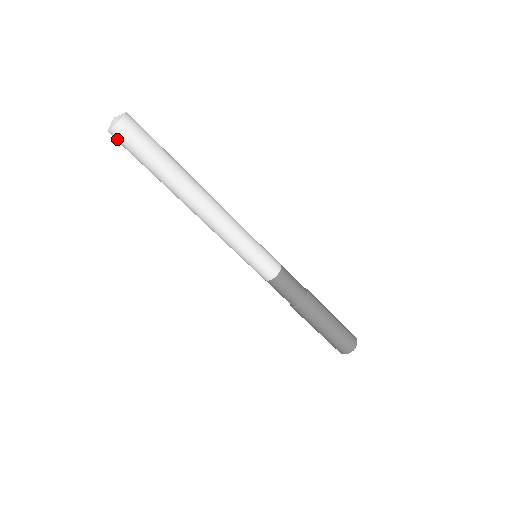
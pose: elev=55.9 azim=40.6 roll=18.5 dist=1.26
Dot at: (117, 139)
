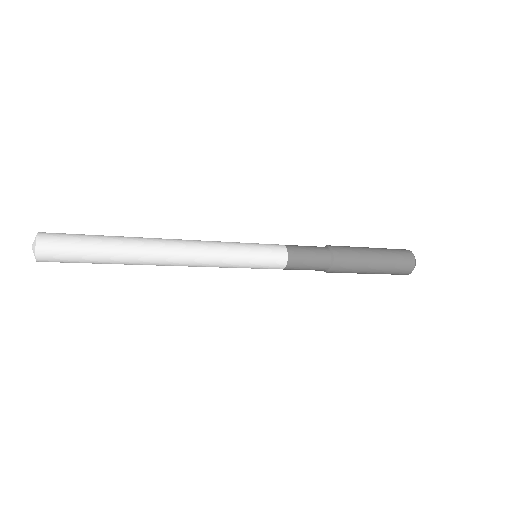
Dot at: occluded
